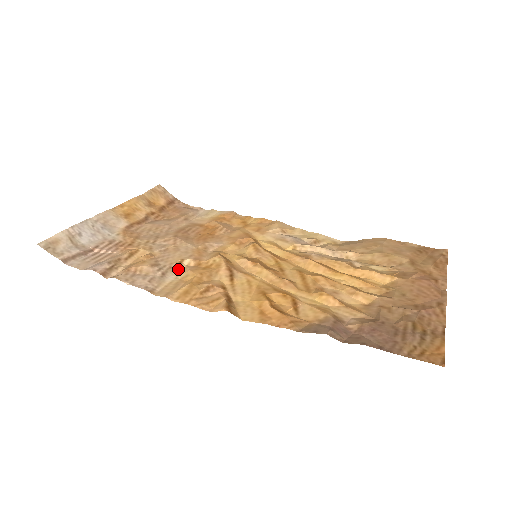
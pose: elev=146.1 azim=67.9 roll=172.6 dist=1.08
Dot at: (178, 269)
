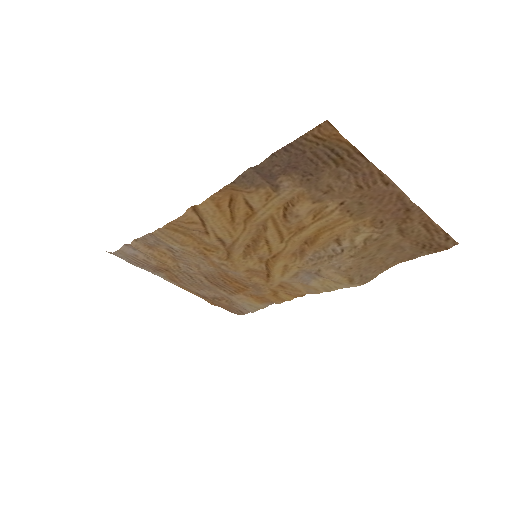
Dot at: (186, 253)
